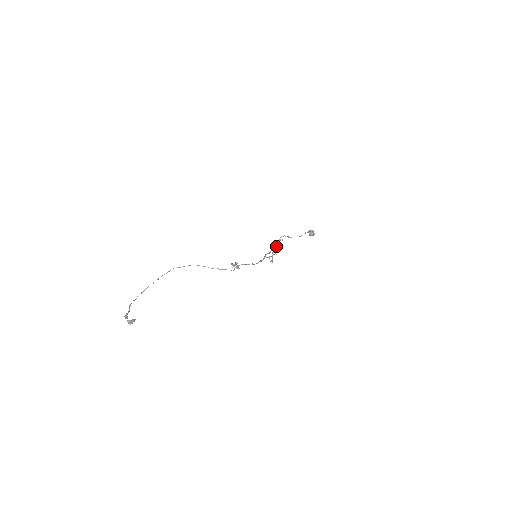
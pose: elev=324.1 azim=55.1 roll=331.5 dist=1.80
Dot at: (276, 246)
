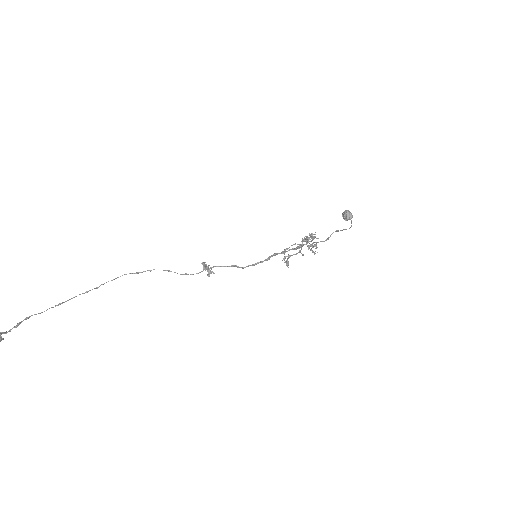
Dot at: (306, 243)
